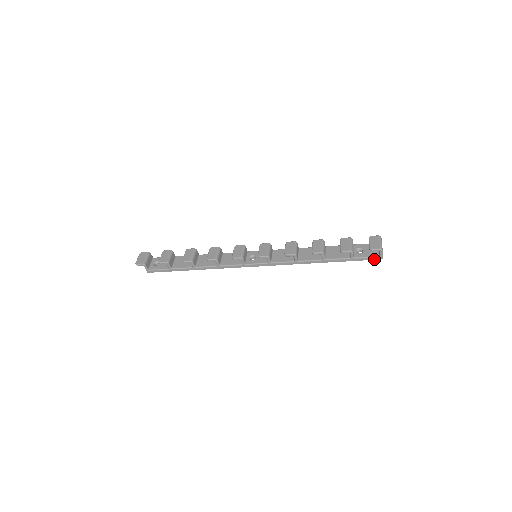
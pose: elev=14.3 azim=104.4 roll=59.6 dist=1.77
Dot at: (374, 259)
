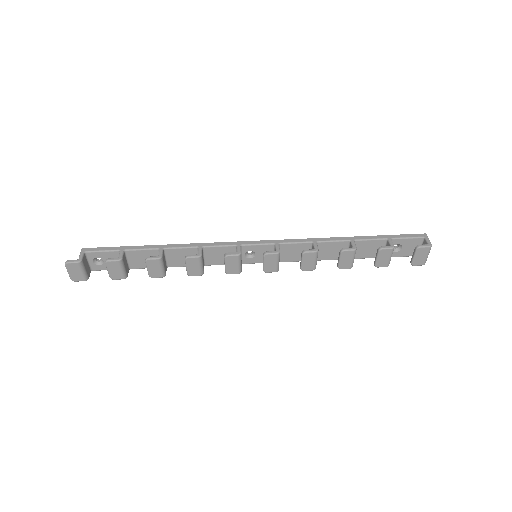
Dot at: (410, 254)
